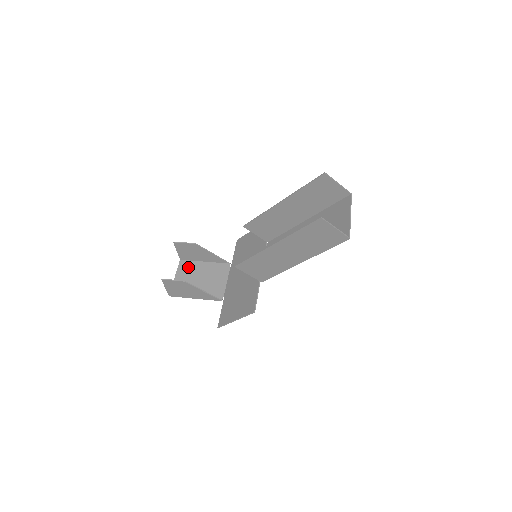
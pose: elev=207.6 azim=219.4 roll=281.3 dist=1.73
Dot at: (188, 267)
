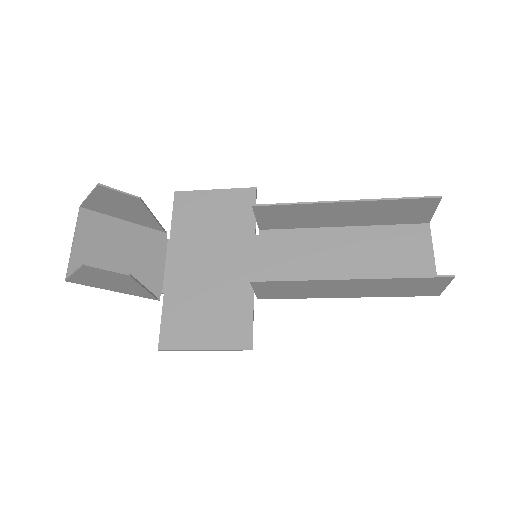
Dot at: (97, 226)
